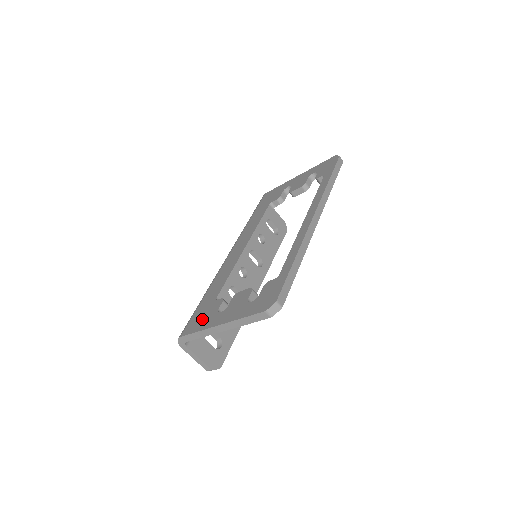
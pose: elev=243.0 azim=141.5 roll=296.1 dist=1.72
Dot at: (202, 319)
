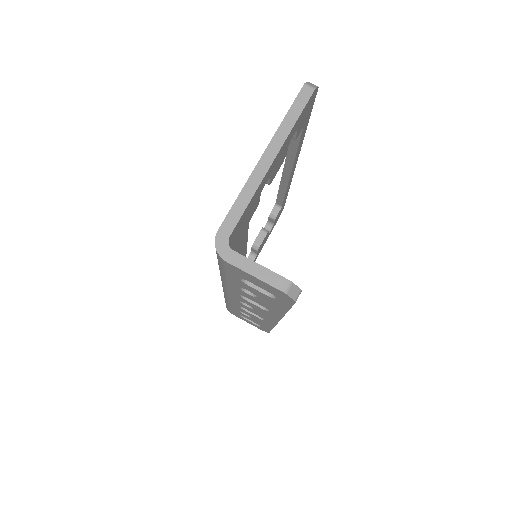
Dot at: occluded
